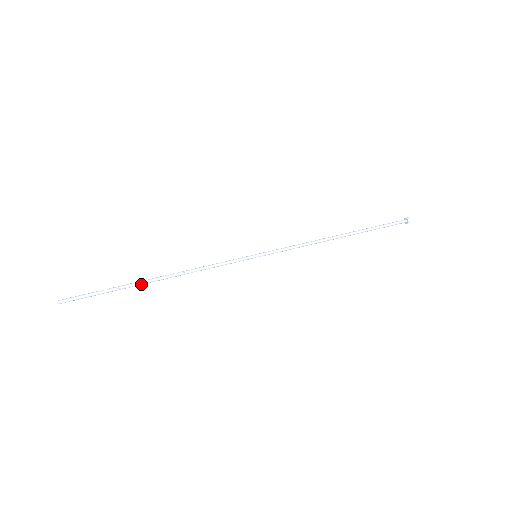
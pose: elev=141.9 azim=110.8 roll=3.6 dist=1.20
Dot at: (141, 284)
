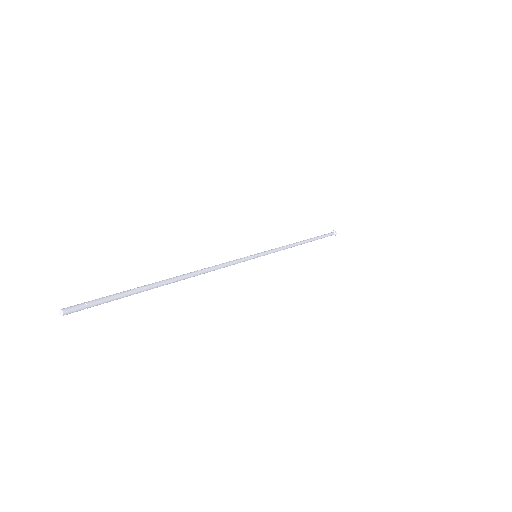
Dot at: (165, 283)
